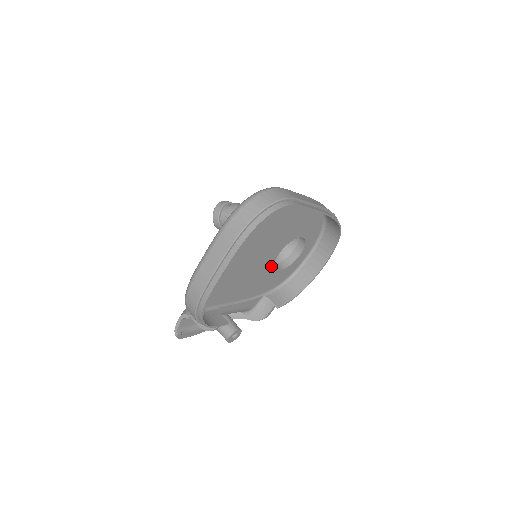
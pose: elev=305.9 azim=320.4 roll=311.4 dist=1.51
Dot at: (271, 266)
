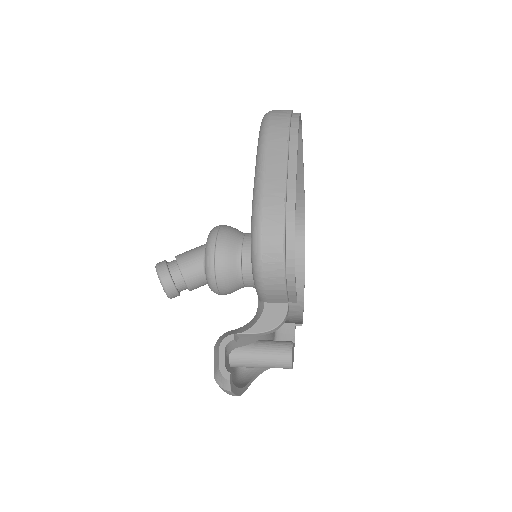
Dot at: occluded
